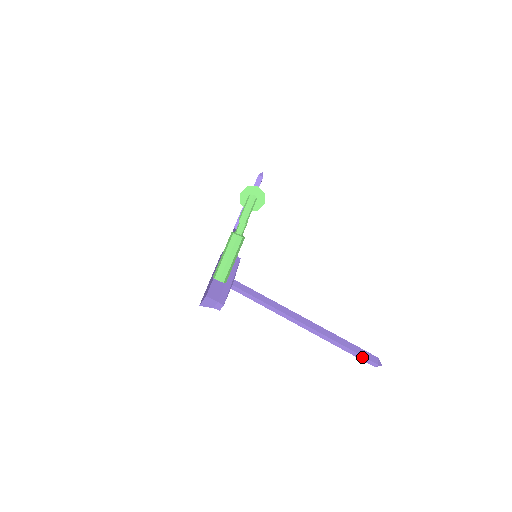
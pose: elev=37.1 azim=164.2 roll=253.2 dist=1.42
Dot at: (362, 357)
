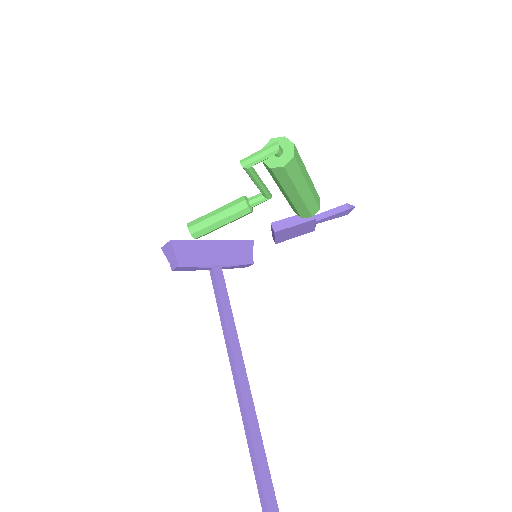
Dot at: (261, 490)
